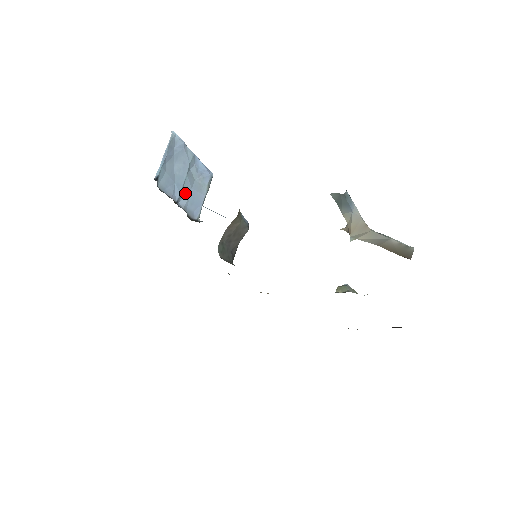
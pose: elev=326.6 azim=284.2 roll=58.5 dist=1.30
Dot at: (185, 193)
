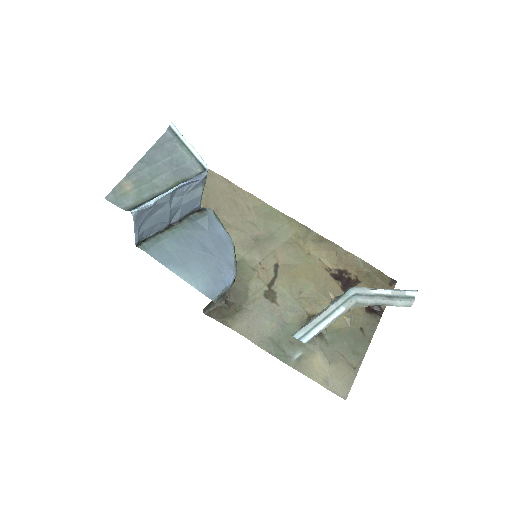
Dot at: (175, 213)
